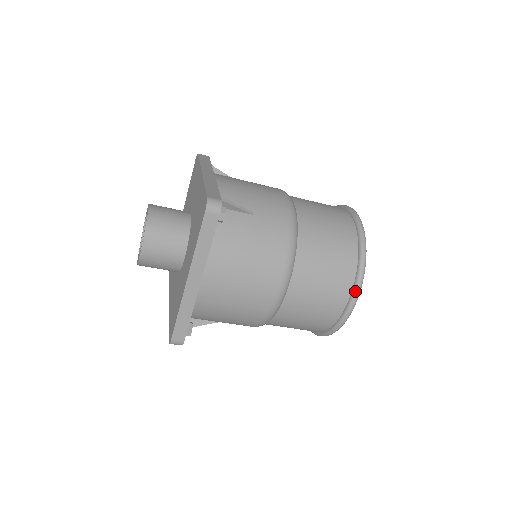
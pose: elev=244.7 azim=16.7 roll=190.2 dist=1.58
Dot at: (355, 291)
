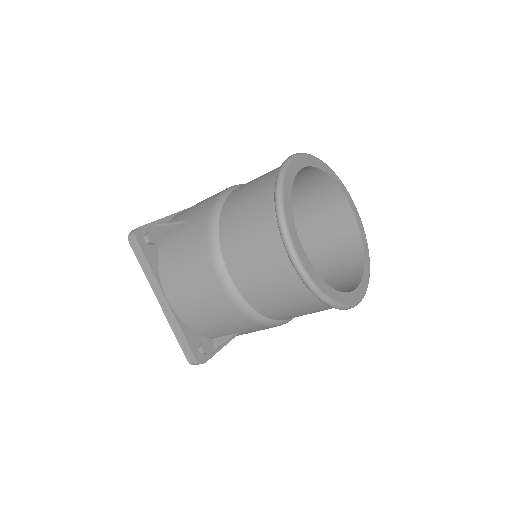
Dot at: (281, 237)
